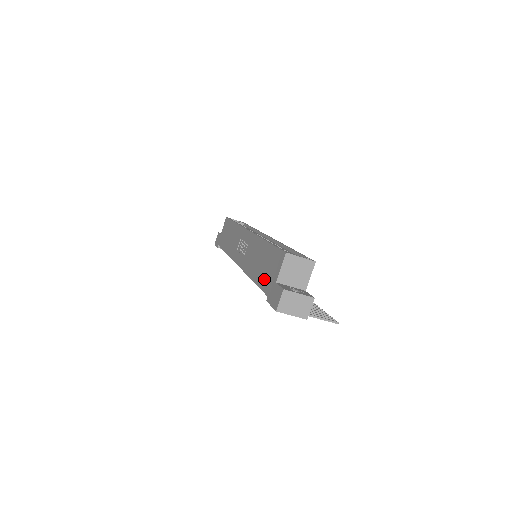
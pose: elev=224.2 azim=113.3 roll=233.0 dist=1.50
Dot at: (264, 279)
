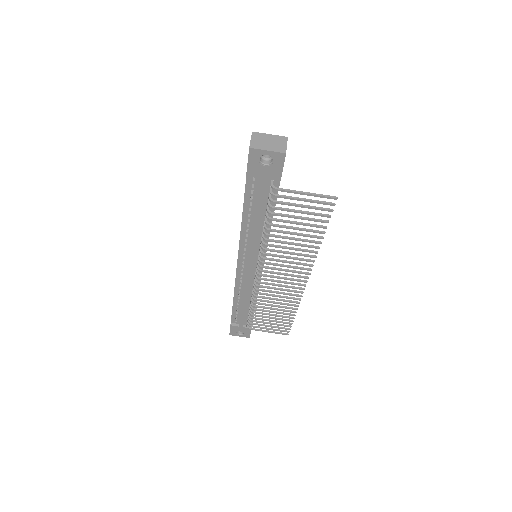
Dot at: occluded
